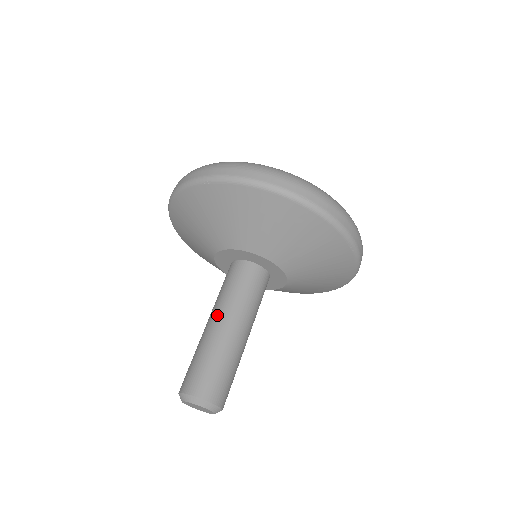
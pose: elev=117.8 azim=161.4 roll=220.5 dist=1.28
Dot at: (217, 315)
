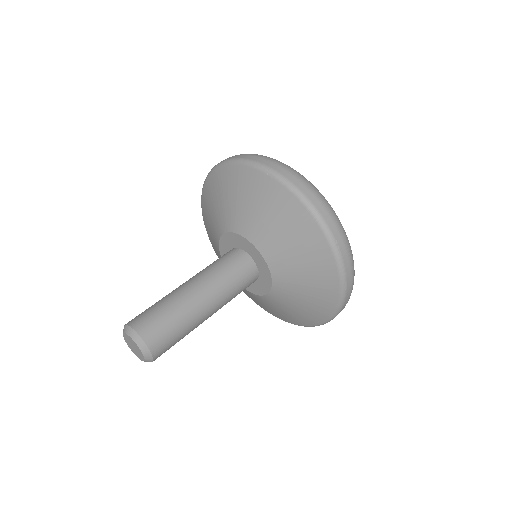
Dot at: (199, 283)
